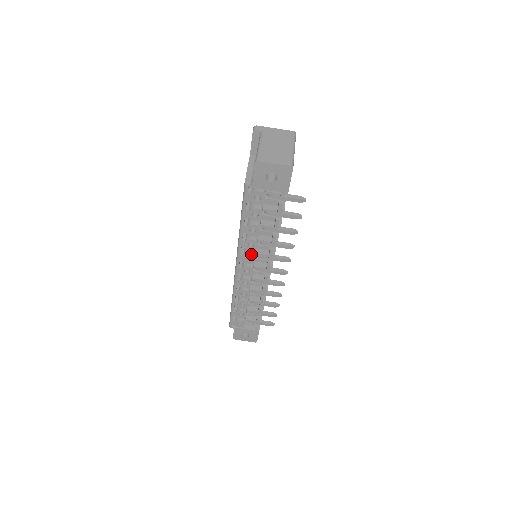
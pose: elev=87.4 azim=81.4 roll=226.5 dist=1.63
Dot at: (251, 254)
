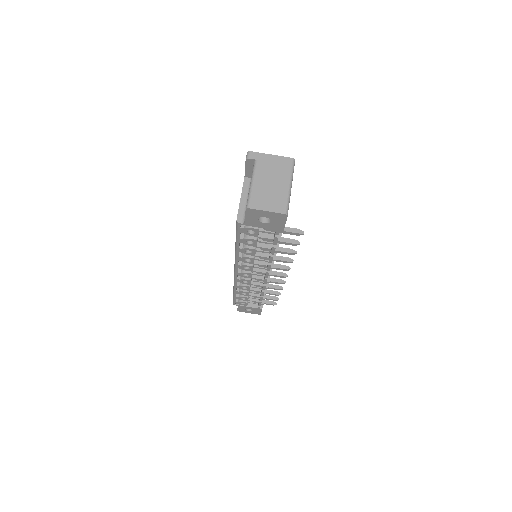
Dot at: (249, 265)
